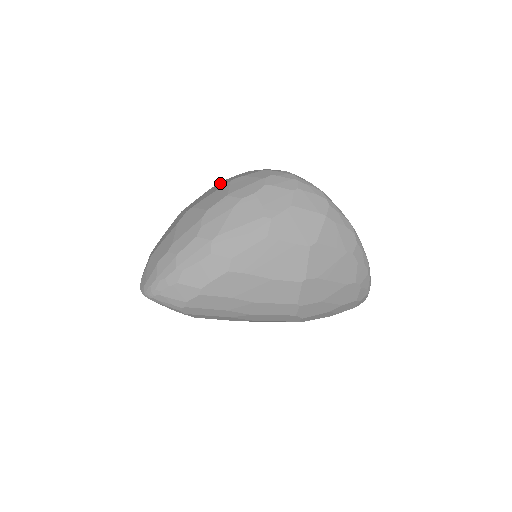
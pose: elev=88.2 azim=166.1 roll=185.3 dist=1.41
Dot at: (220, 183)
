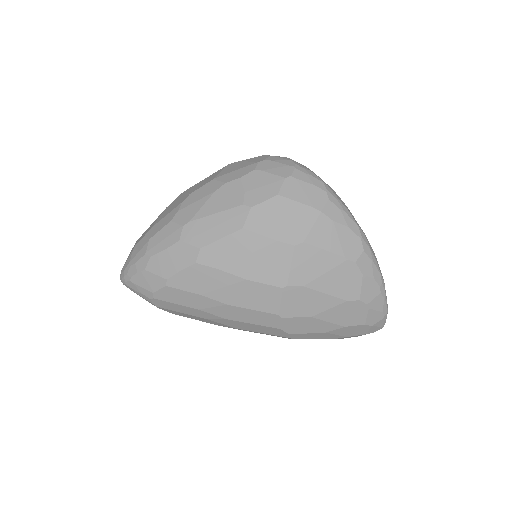
Dot at: occluded
